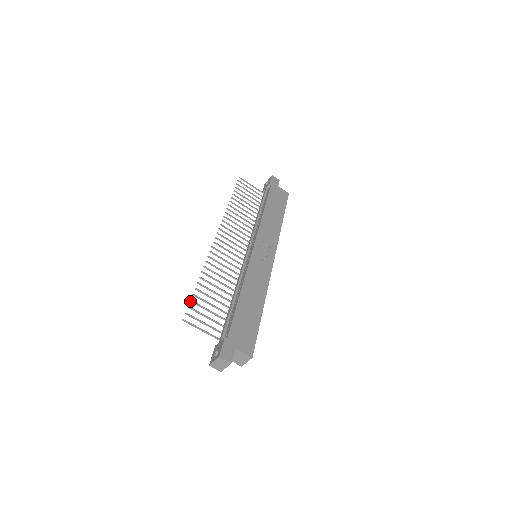
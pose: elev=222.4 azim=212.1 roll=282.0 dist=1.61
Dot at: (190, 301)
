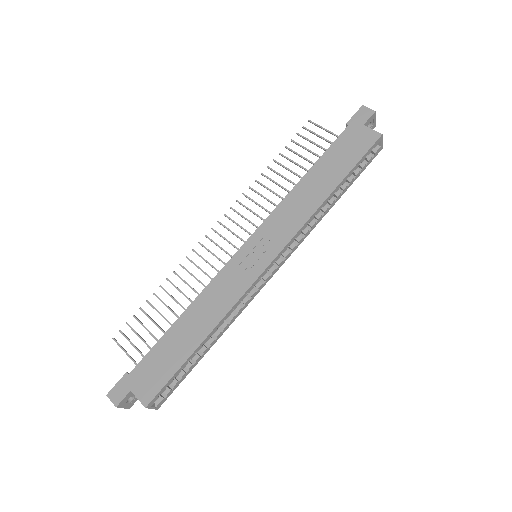
Dot at: (133, 316)
